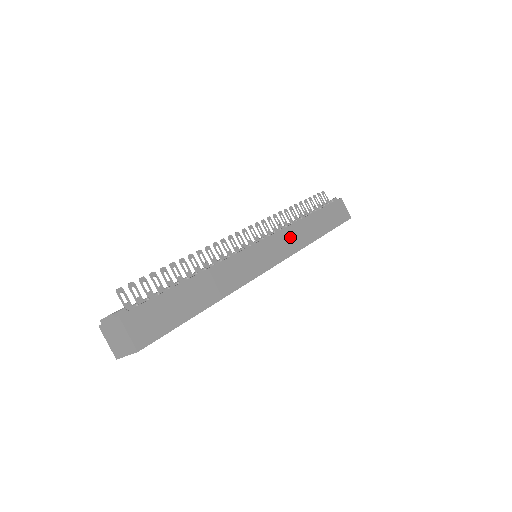
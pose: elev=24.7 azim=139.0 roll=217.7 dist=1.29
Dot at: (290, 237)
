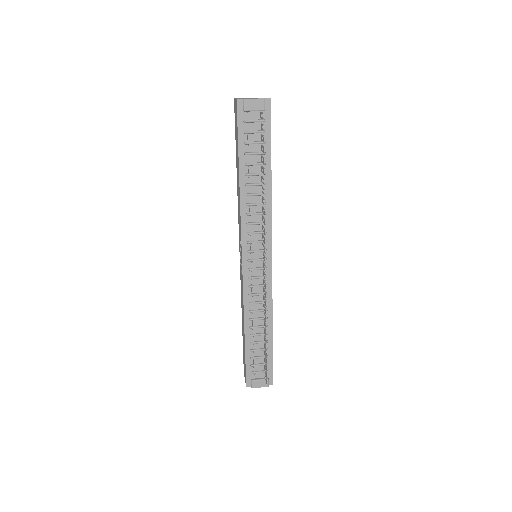
Dot at: occluded
